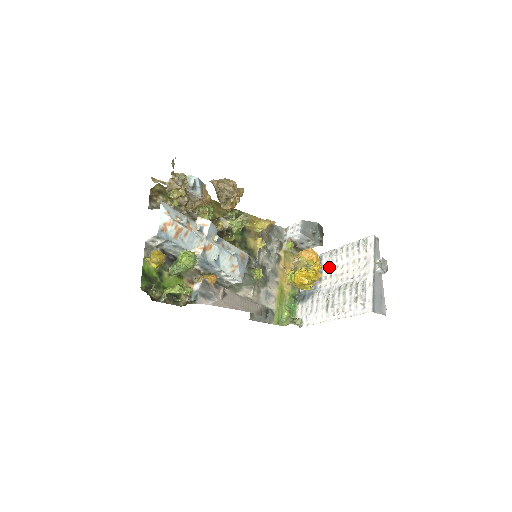
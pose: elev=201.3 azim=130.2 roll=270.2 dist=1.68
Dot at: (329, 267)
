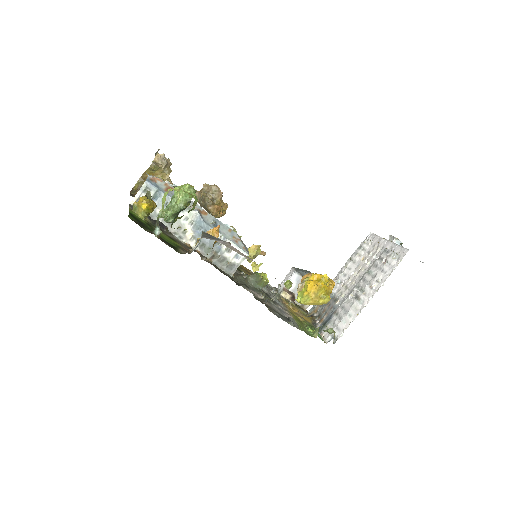
Dot at: (340, 285)
